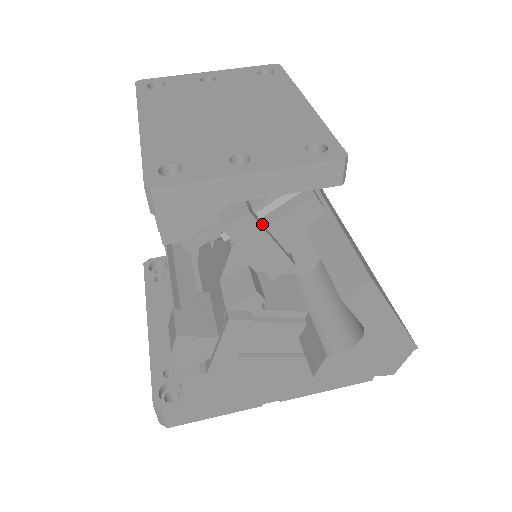
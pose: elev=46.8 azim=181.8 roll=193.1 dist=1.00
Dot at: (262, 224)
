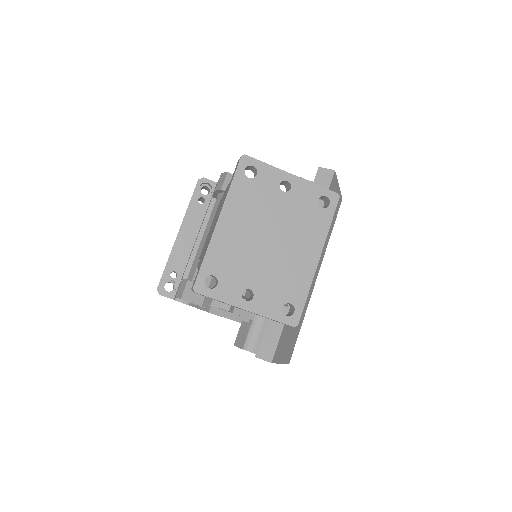
Dot at: occluded
